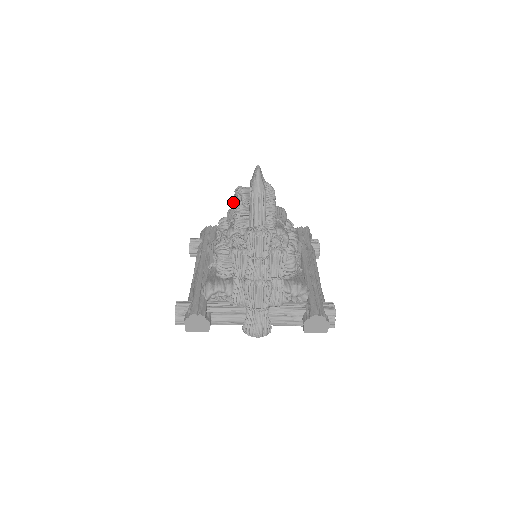
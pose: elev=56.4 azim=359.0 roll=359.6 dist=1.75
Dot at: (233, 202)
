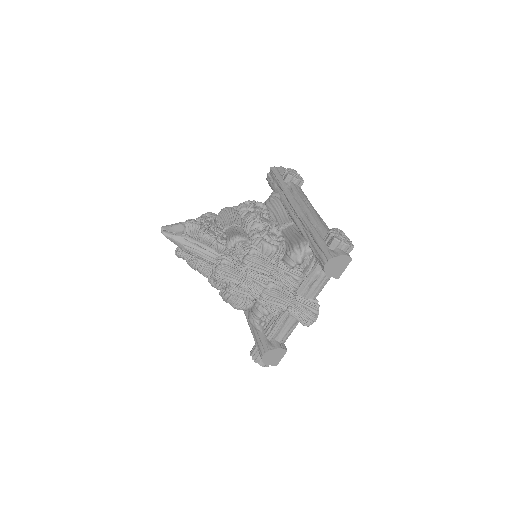
Dot at: occluded
